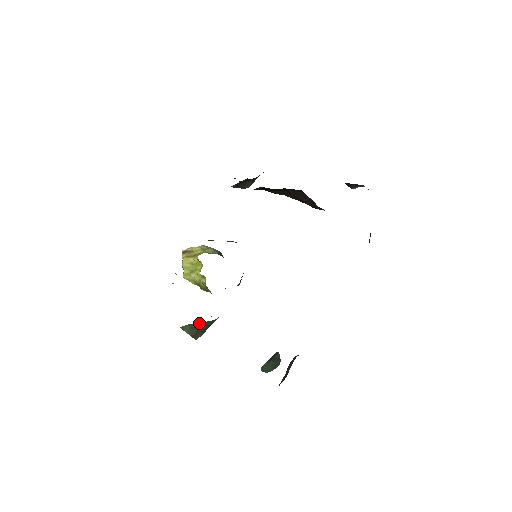
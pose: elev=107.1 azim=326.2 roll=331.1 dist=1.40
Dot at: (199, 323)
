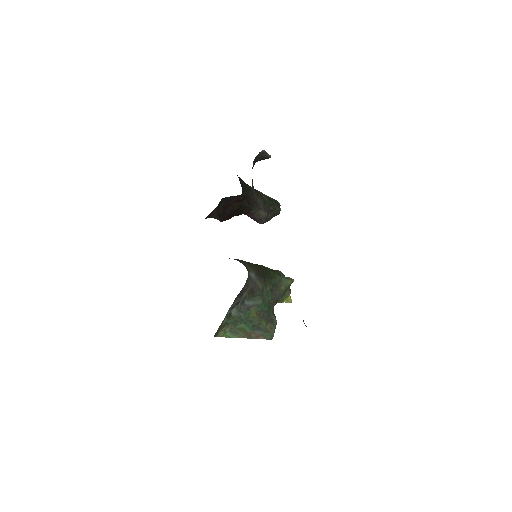
Dot at: (229, 326)
